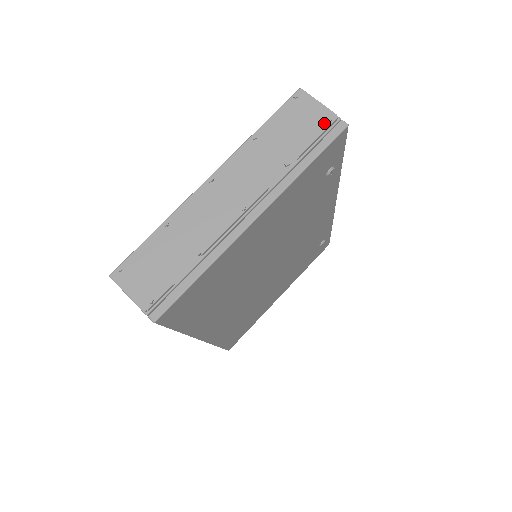
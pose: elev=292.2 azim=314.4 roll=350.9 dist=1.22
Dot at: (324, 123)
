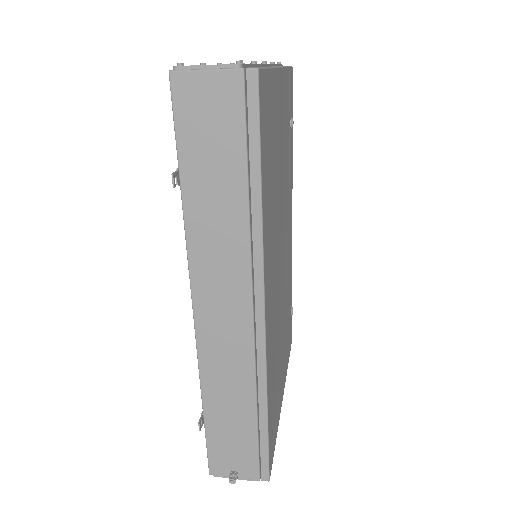
Dot at: occluded
